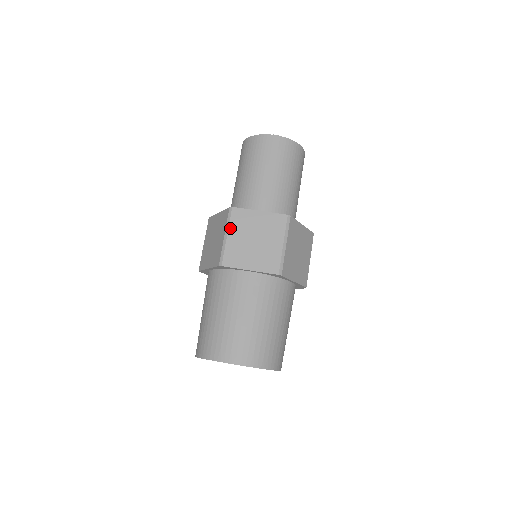
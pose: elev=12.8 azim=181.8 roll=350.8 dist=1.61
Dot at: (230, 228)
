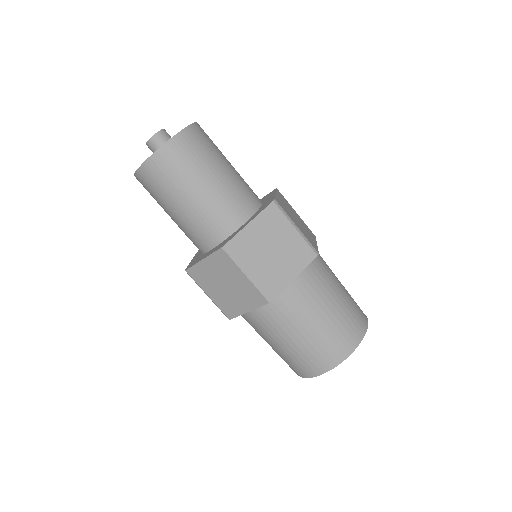
Dot at: (202, 288)
